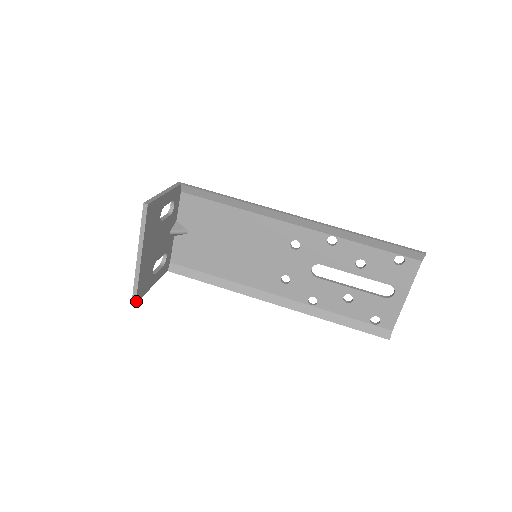
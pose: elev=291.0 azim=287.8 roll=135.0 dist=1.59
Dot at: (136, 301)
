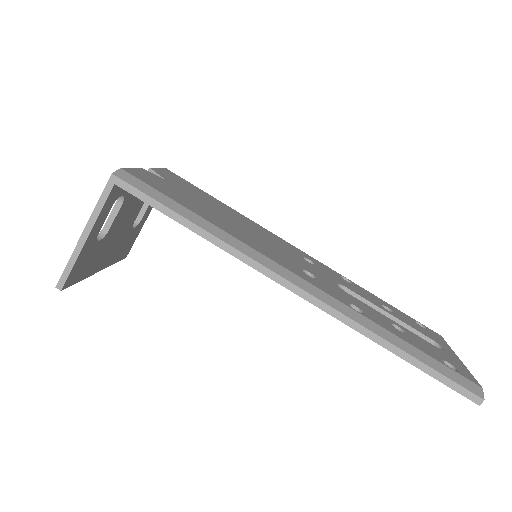
Dot at: (125, 257)
